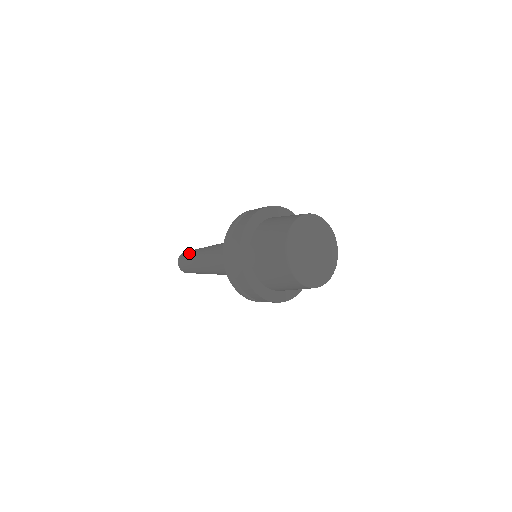
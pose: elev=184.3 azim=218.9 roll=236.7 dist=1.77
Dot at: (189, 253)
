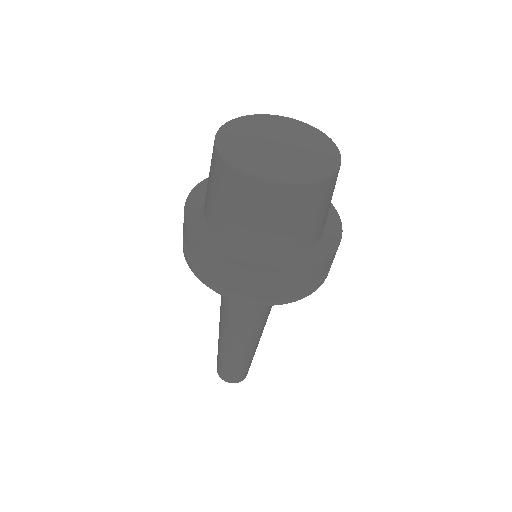
Dot at: occluded
